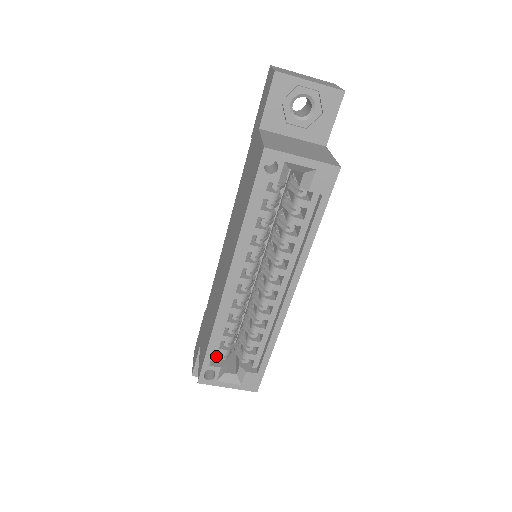
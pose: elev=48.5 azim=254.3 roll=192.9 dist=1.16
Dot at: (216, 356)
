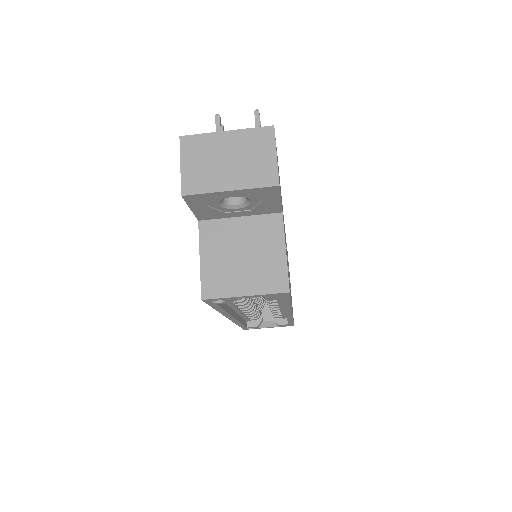
Dot at: (250, 320)
